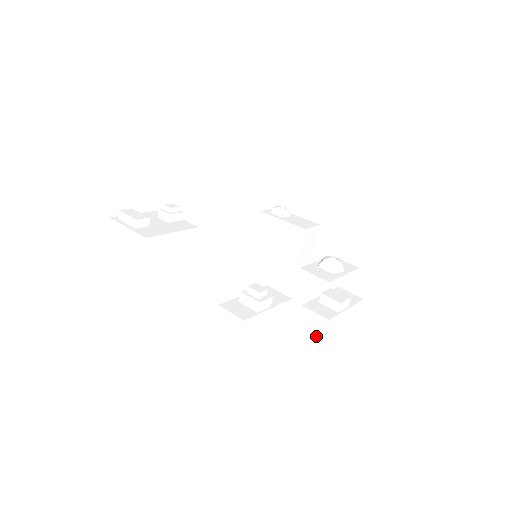
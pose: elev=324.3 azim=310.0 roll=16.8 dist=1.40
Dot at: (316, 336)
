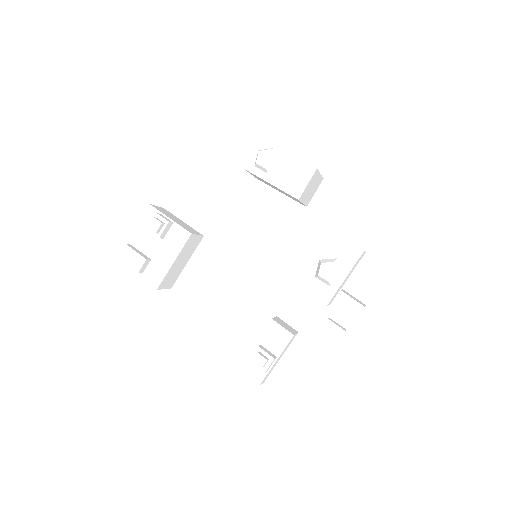
Dot at: occluded
